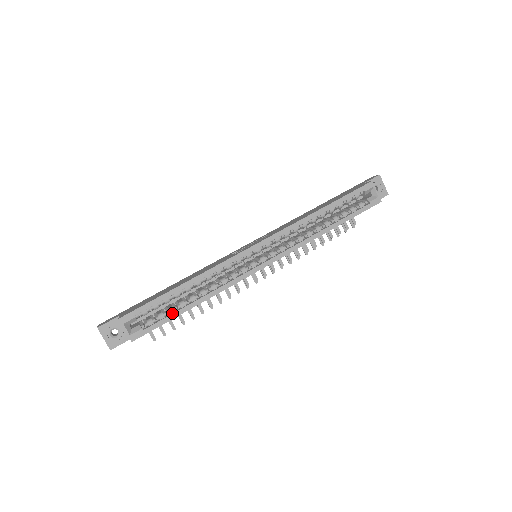
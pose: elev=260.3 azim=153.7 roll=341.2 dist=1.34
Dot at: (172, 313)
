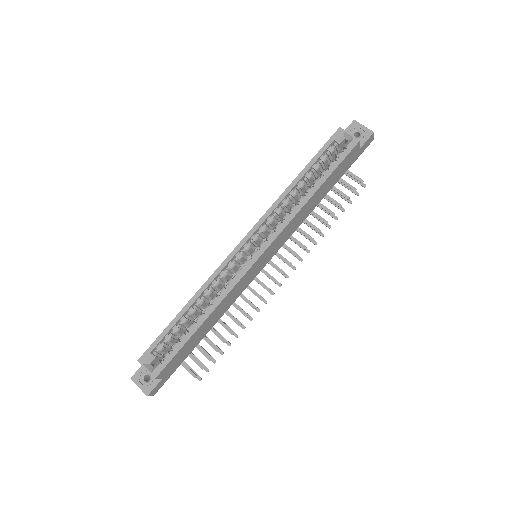
Dot at: (183, 338)
